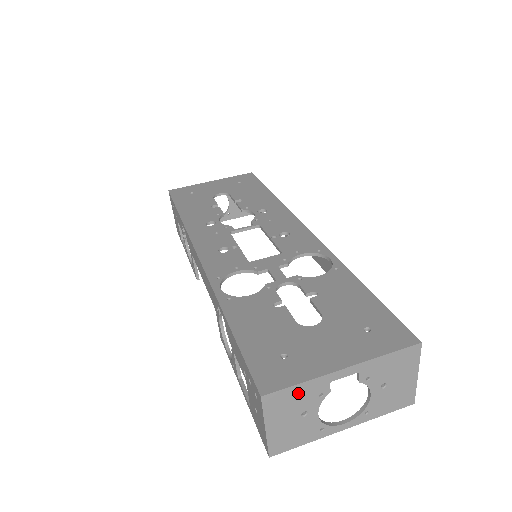
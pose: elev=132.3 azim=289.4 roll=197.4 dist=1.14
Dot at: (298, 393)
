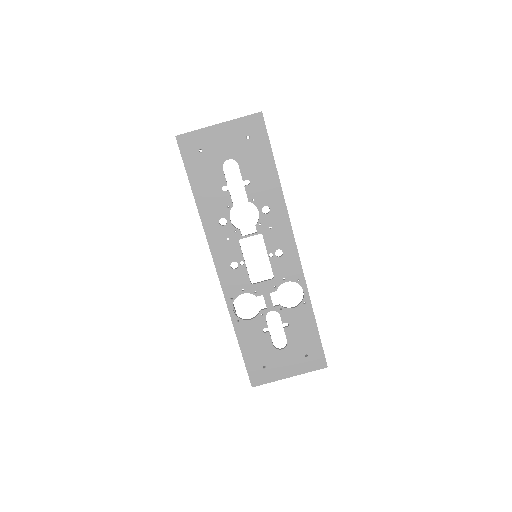
Dot at: occluded
